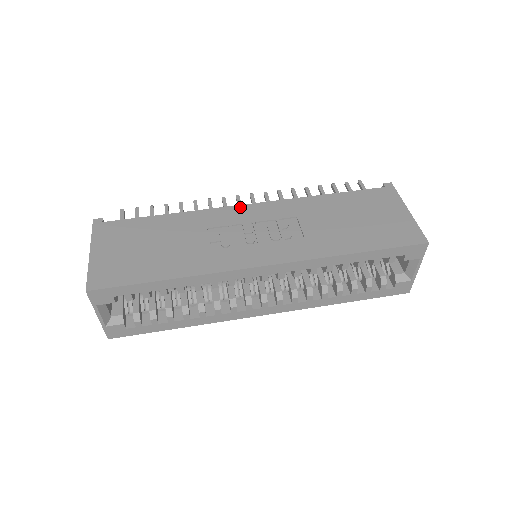
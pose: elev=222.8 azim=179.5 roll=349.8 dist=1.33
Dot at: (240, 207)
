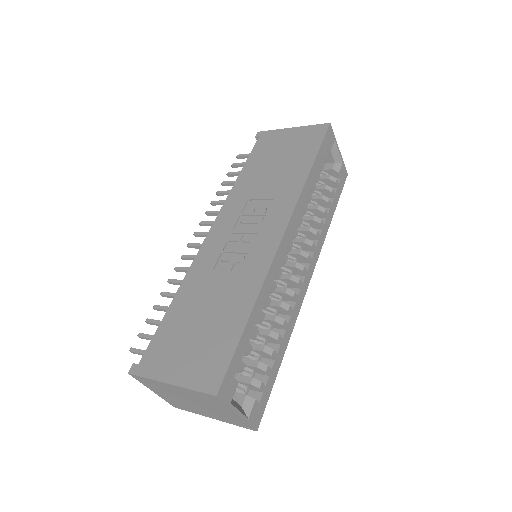
Dot at: (207, 239)
